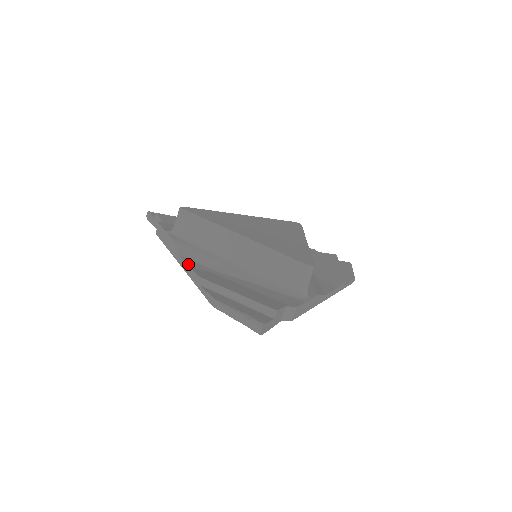
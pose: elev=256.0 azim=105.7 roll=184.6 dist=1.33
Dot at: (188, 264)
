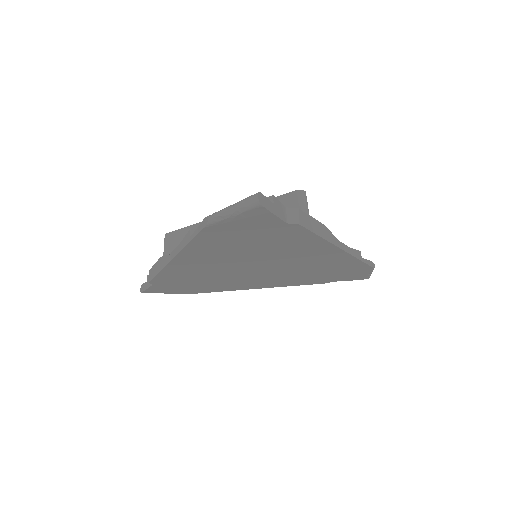
Dot at: occluded
